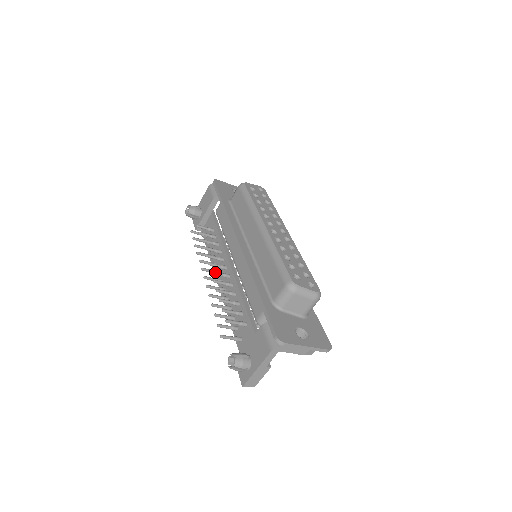
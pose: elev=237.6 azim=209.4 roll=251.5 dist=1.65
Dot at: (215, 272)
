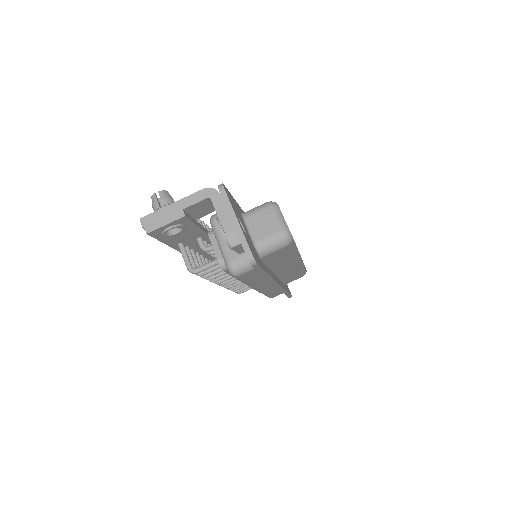
Dot at: occluded
